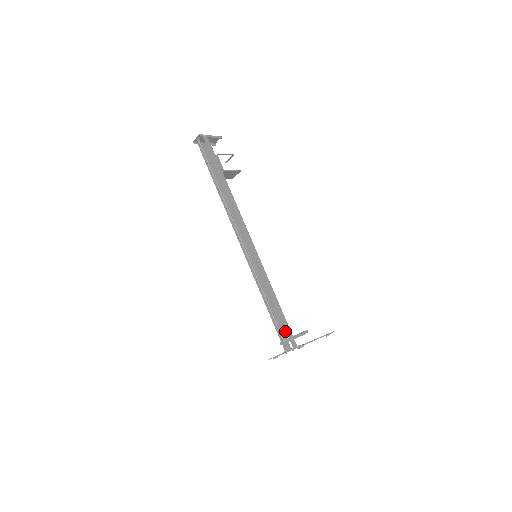
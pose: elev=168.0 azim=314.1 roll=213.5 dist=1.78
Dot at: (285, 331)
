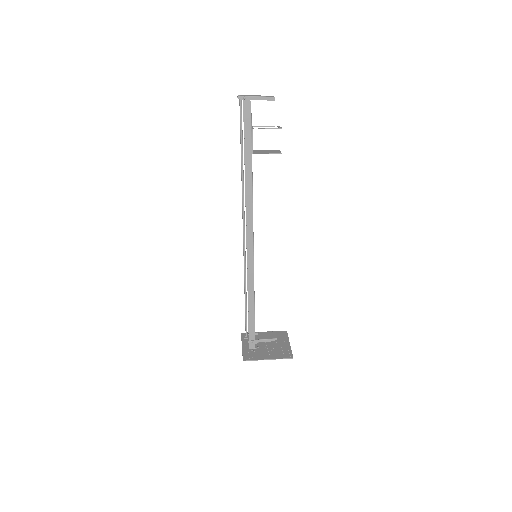
Dot at: occluded
